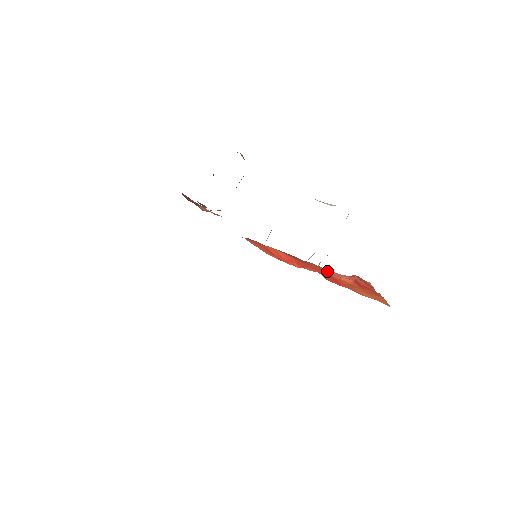
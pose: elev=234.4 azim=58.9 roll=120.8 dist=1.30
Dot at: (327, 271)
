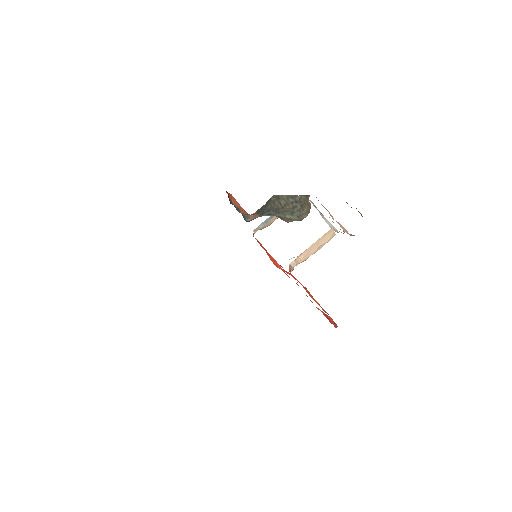
Dot at: occluded
